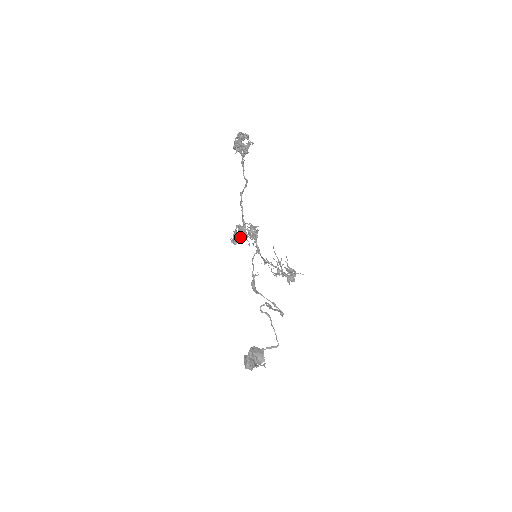
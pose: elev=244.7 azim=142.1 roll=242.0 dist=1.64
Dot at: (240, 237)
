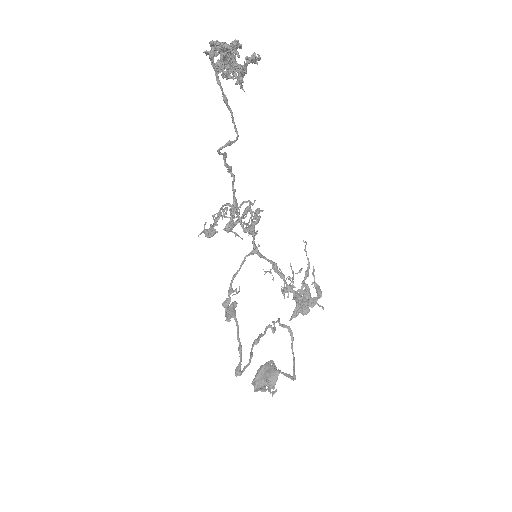
Dot at: (227, 224)
